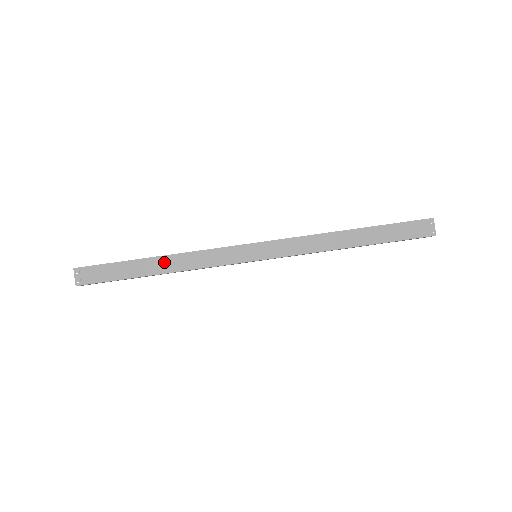
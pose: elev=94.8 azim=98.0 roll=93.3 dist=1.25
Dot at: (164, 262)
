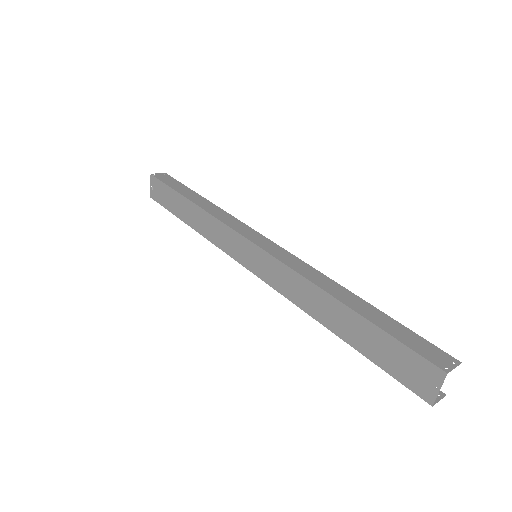
Dot at: (205, 202)
